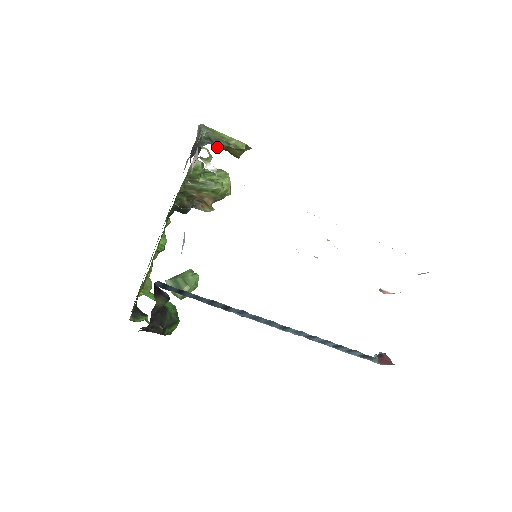
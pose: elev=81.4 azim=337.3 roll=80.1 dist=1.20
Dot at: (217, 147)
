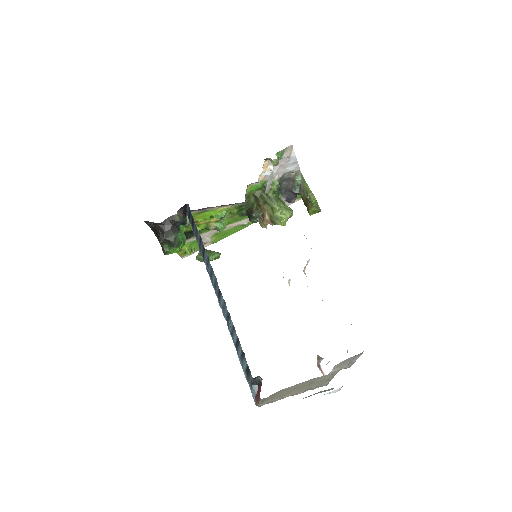
Dot at: (302, 197)
